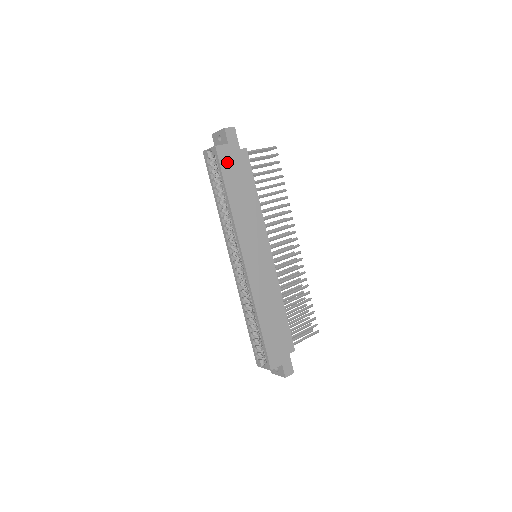
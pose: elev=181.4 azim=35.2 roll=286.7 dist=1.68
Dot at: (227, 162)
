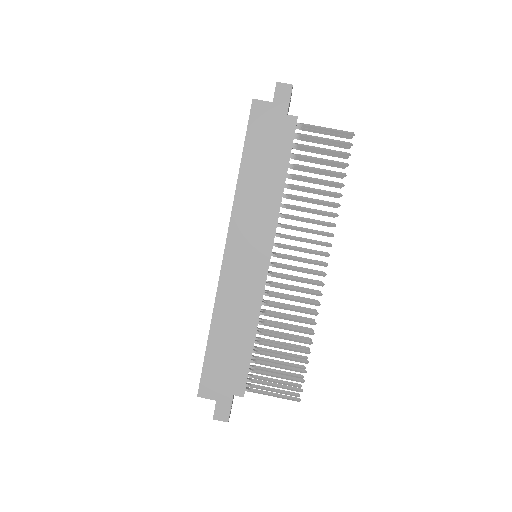
Dot at: (260, 123)
